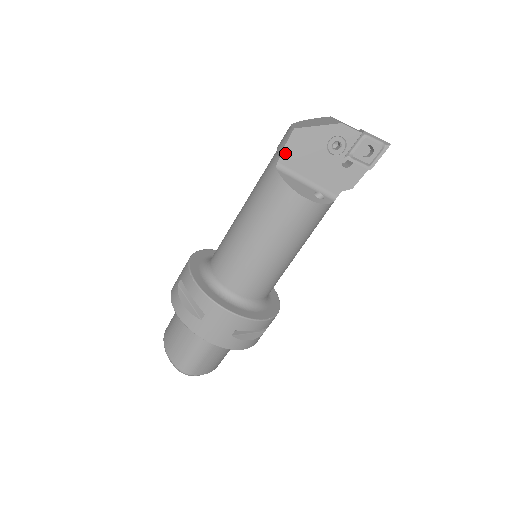
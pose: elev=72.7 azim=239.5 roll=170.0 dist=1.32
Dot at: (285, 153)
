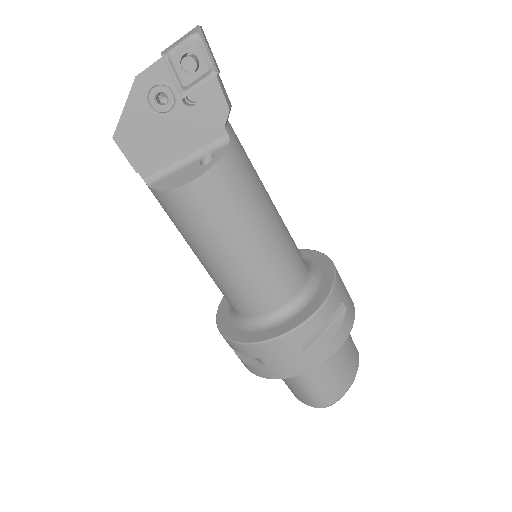
Dot at: (137, 165)
